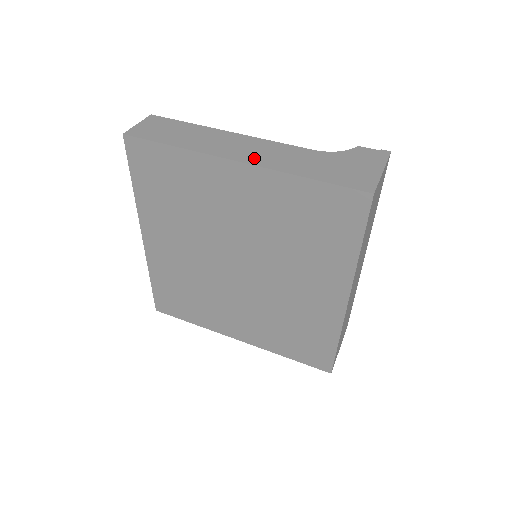
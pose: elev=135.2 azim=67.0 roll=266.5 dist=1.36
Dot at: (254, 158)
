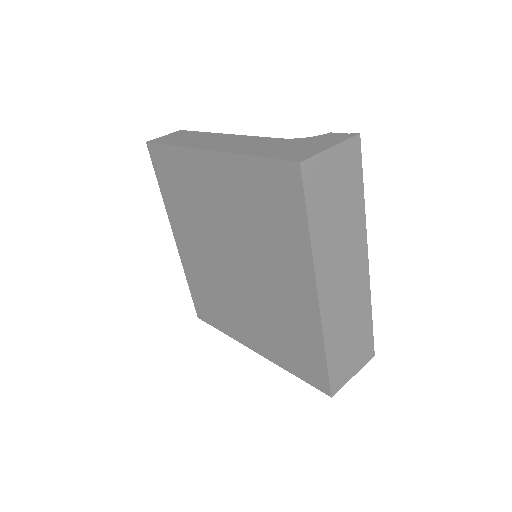
Dot at: (223, 147)
